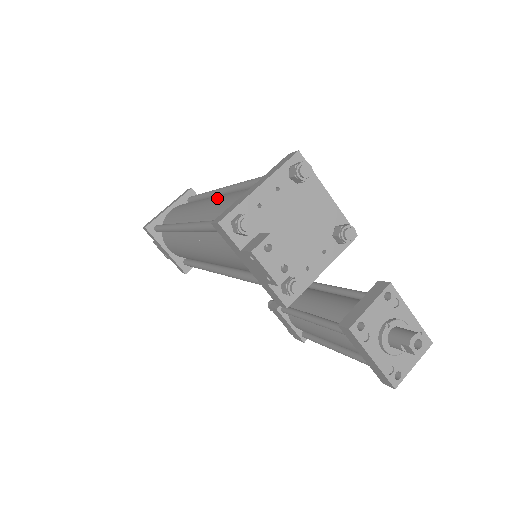
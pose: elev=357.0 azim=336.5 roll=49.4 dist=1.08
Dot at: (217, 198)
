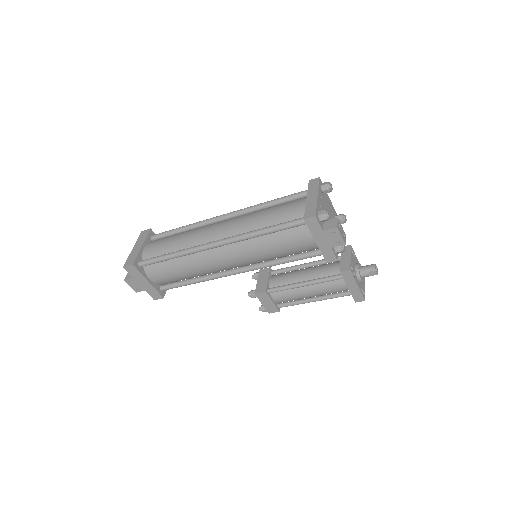
Dot at: (244, 218)
